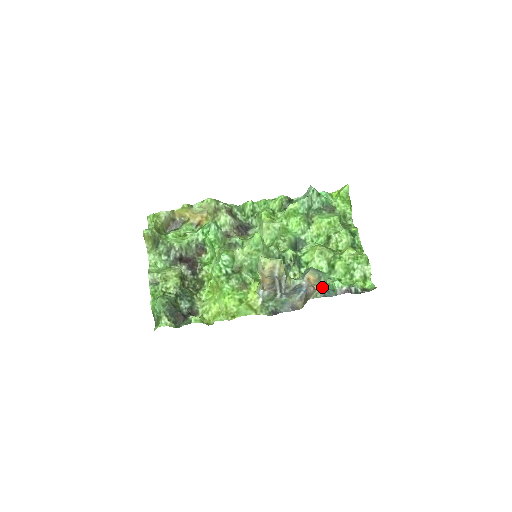
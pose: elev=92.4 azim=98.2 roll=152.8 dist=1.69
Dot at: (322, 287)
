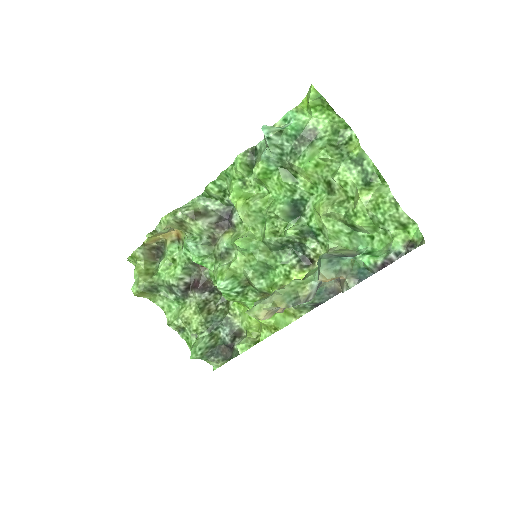
Dot at: (350, 272)
